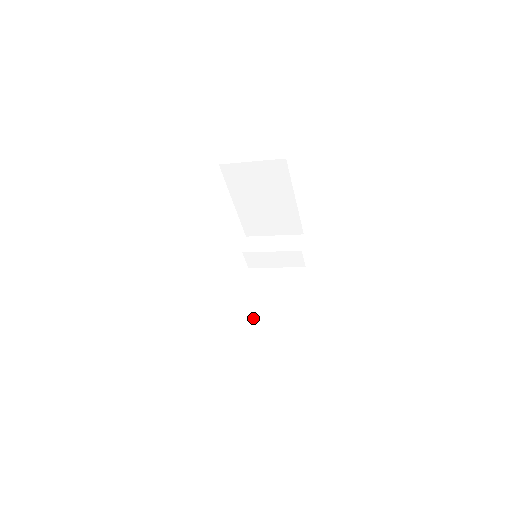
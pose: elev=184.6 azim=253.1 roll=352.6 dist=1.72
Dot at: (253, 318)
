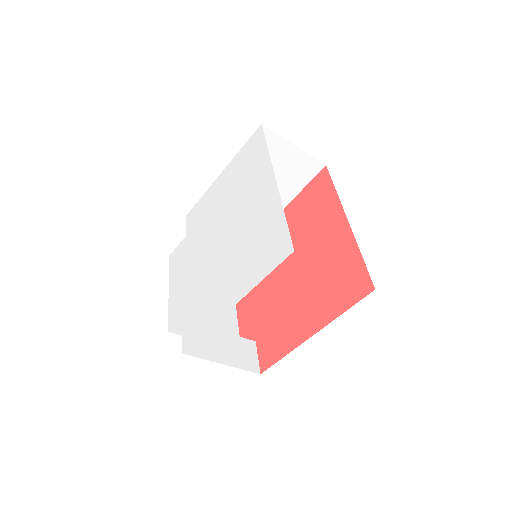
Dot at: (211, 331)
